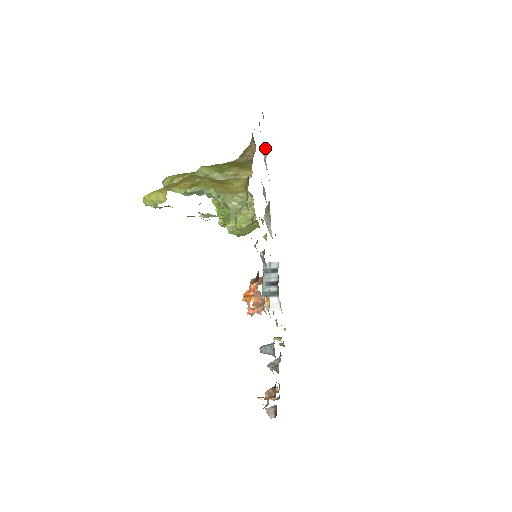
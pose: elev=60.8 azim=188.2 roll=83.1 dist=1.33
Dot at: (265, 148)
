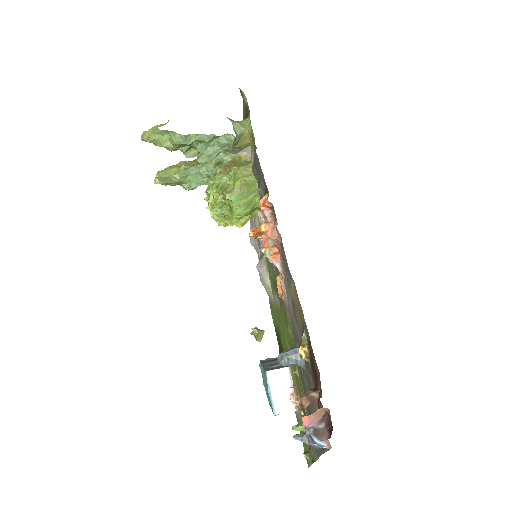
Dot at: (250, 226)
